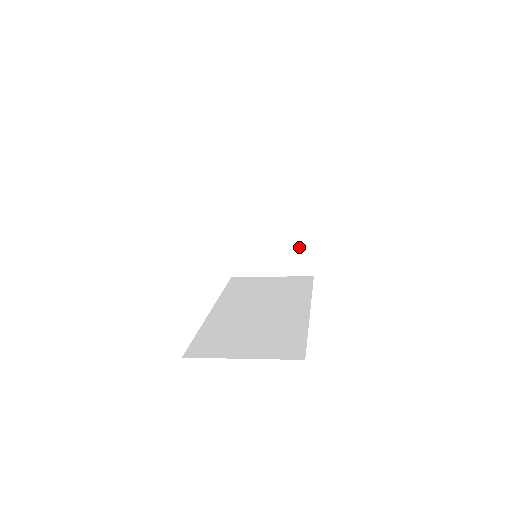
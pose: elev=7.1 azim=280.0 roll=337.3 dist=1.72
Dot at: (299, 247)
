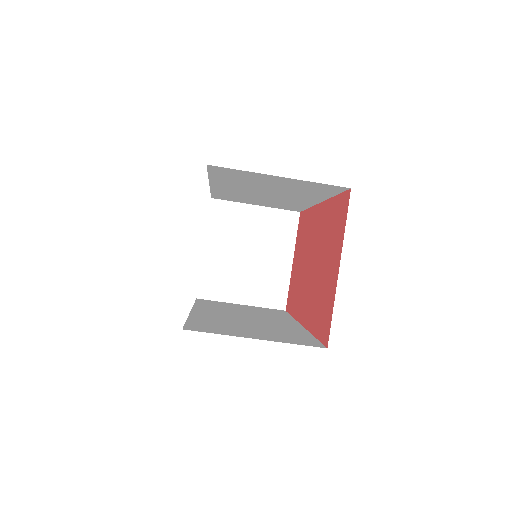
Dot at: (276, 277)
